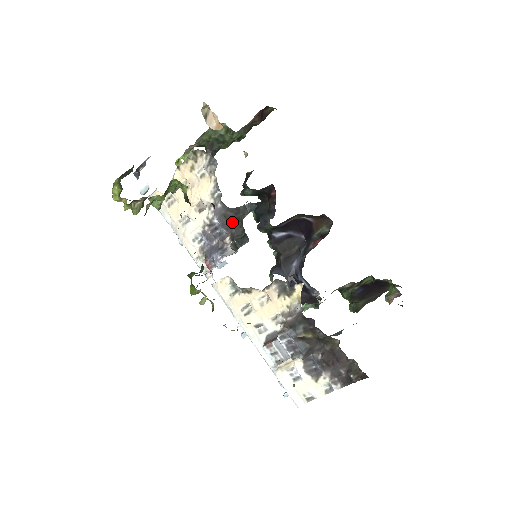
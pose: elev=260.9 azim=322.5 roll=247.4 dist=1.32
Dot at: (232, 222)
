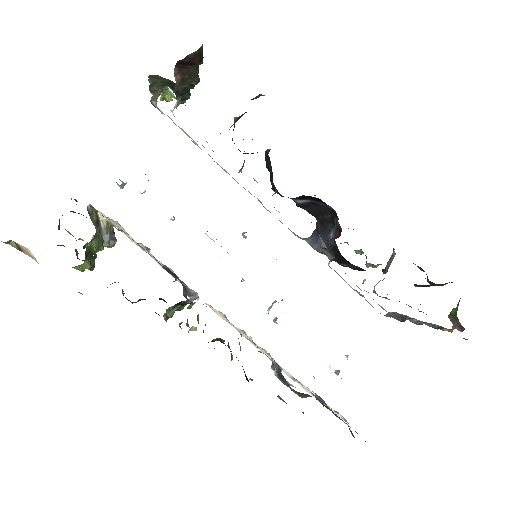
Dot at: (174, 275)
